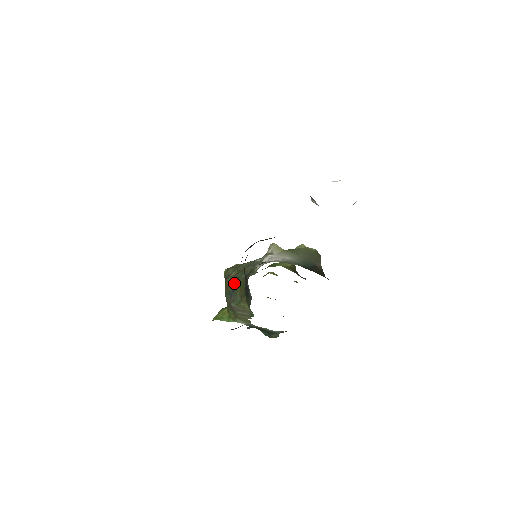
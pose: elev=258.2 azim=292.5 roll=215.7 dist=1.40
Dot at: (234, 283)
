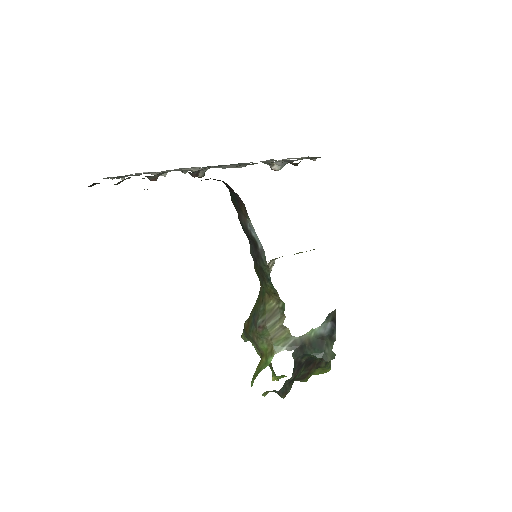
Dot at: occluded
